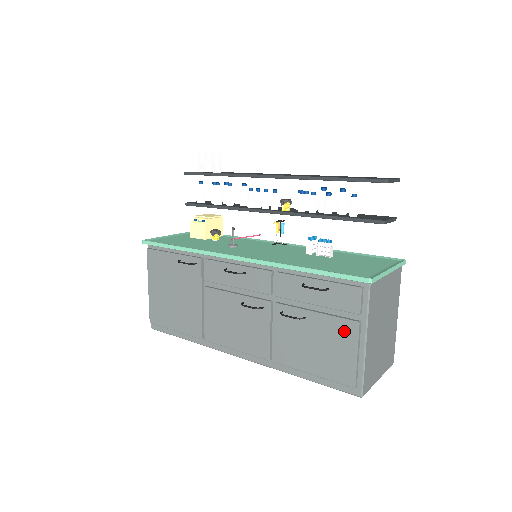
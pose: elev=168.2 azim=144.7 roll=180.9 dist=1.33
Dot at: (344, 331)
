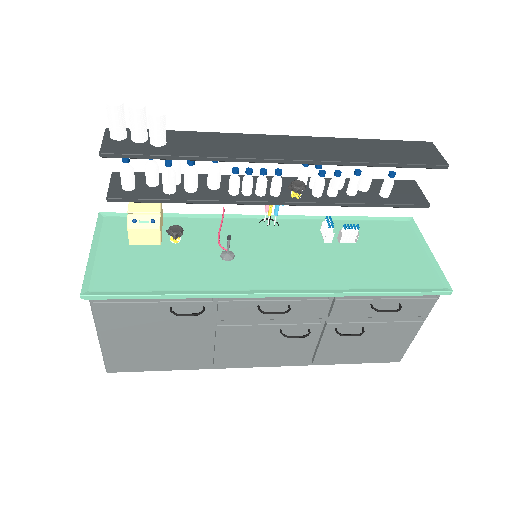
Dot at: (405, 330)
